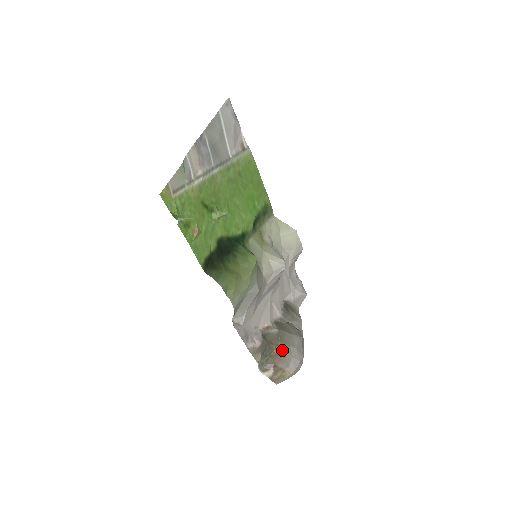
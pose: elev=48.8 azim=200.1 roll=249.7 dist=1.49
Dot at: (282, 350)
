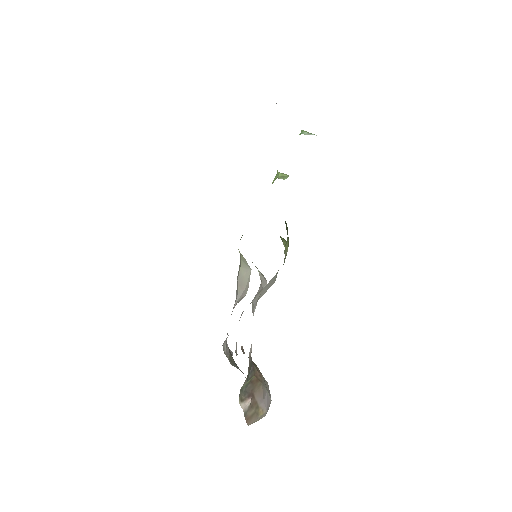
Dot at: (261, 377)
